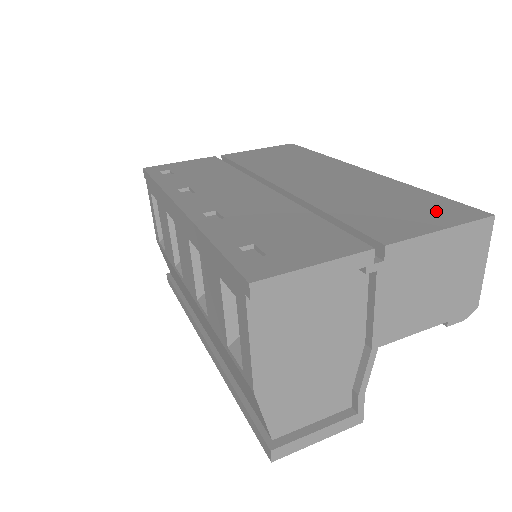
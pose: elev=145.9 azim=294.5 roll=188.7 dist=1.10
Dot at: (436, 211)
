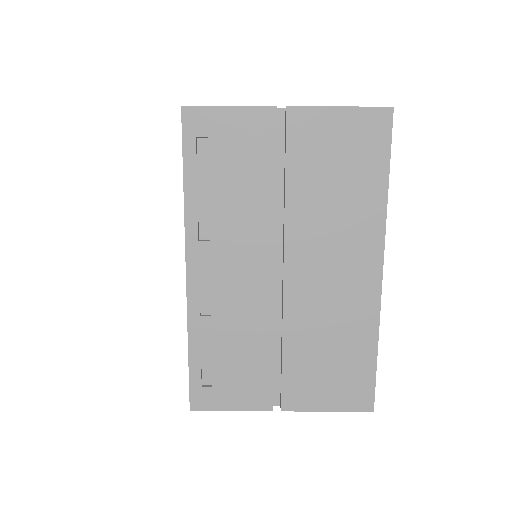
Dot at: (348, 388)
